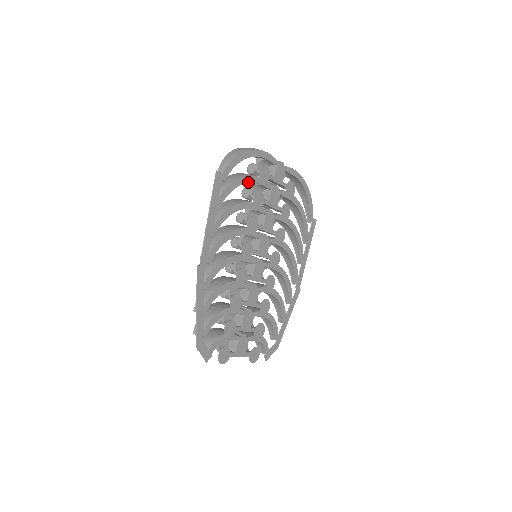
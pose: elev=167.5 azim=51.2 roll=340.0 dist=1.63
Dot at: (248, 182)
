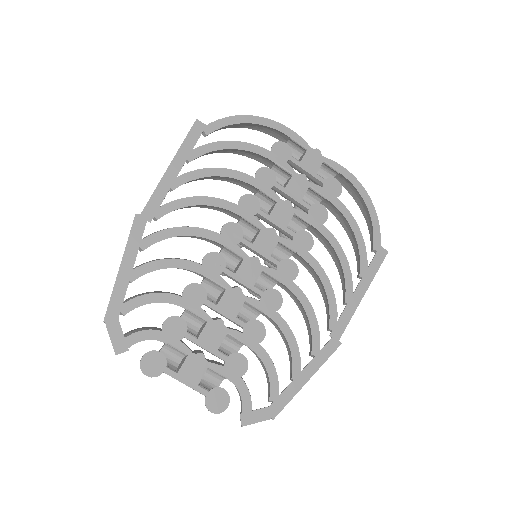
Dot at: (249, 150)
